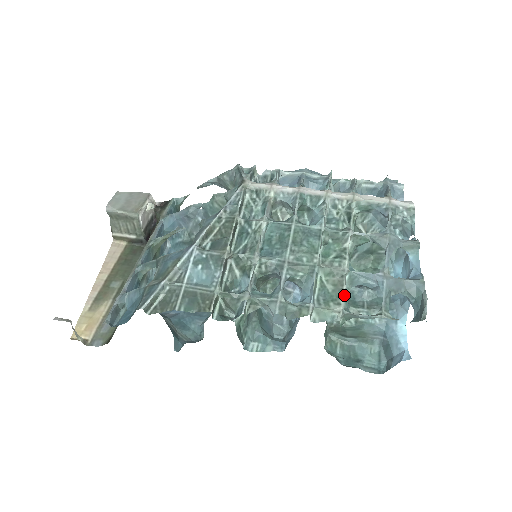
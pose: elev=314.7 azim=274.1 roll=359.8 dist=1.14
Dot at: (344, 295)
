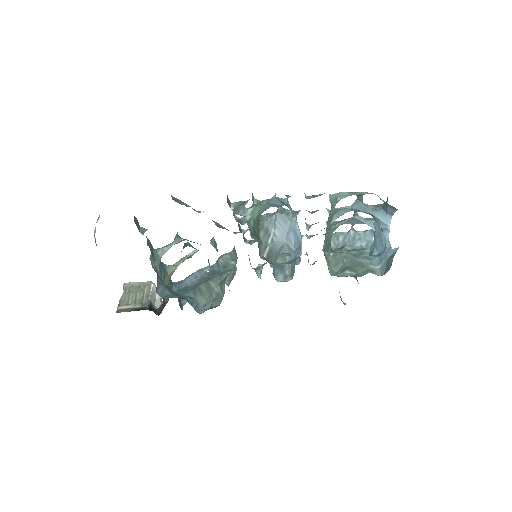
Dot at: occluded
